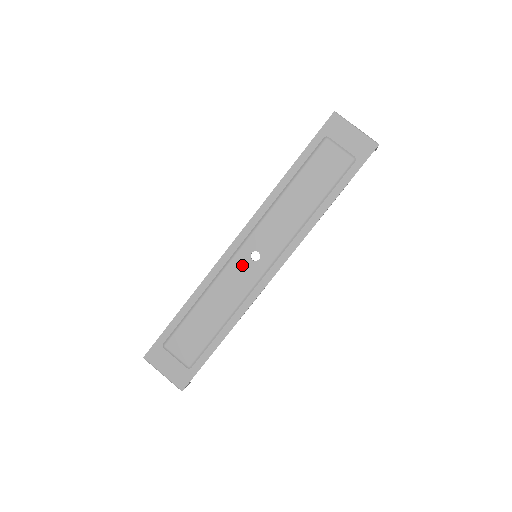
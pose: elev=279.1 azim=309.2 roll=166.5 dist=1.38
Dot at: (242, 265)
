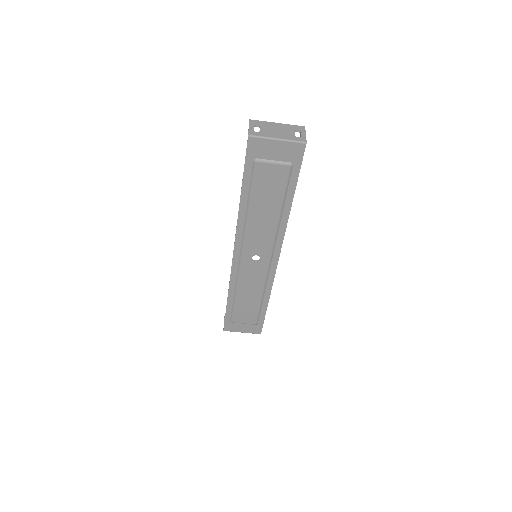
Dot at: (250, 267)
